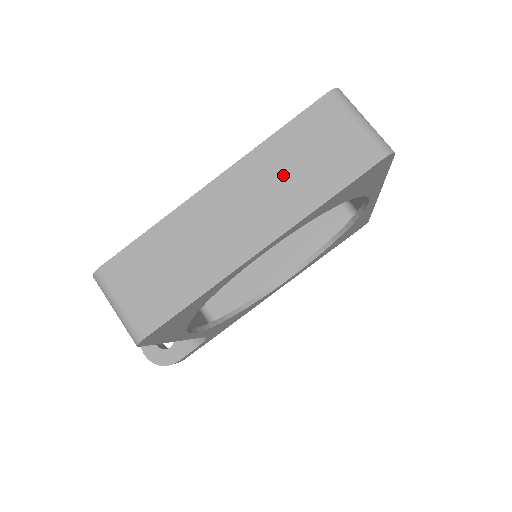
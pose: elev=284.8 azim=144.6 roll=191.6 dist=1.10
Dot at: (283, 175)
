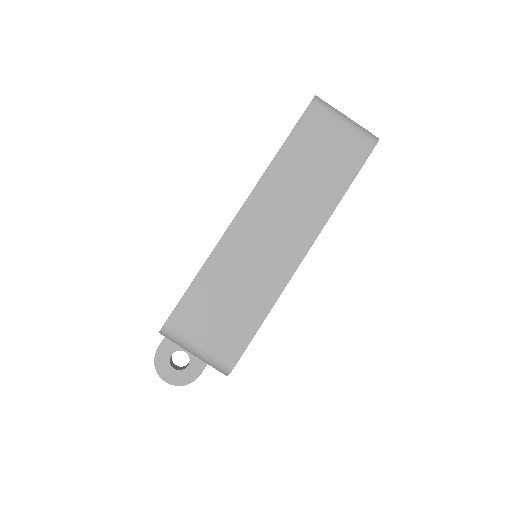
Dot at: (300, 184)
